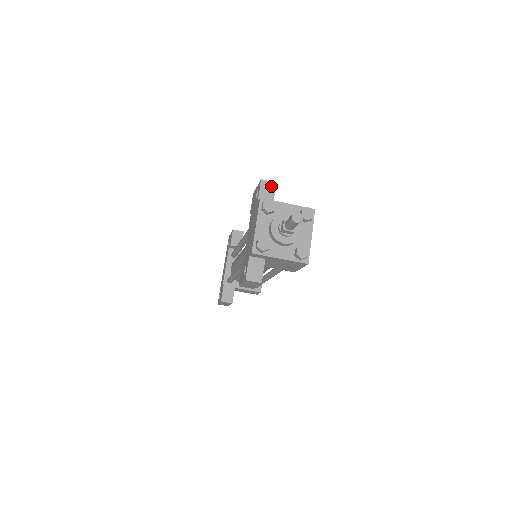
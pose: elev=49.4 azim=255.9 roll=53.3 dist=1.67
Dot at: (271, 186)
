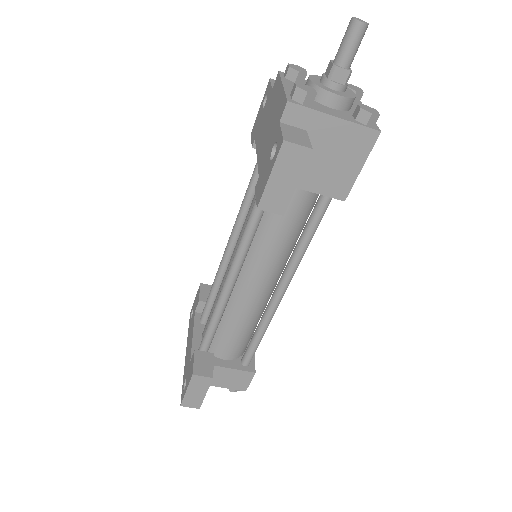
Dot at: occluded
